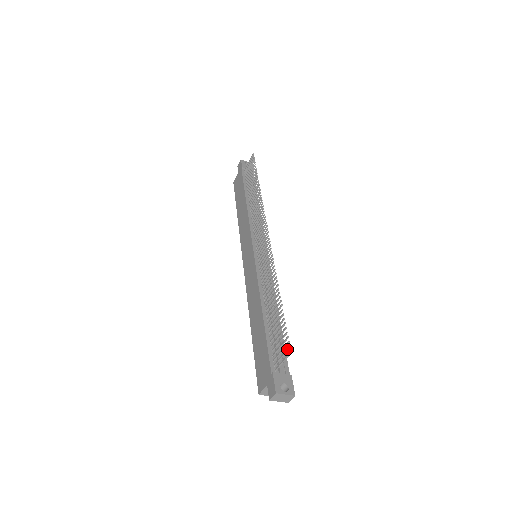
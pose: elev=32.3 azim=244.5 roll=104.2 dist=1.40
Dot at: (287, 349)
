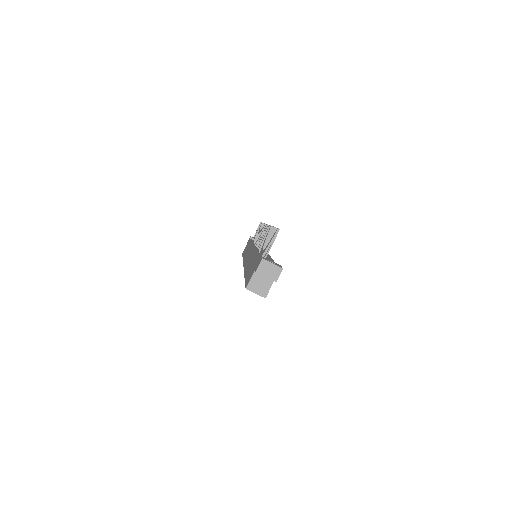
Dot at: (276, 232)
